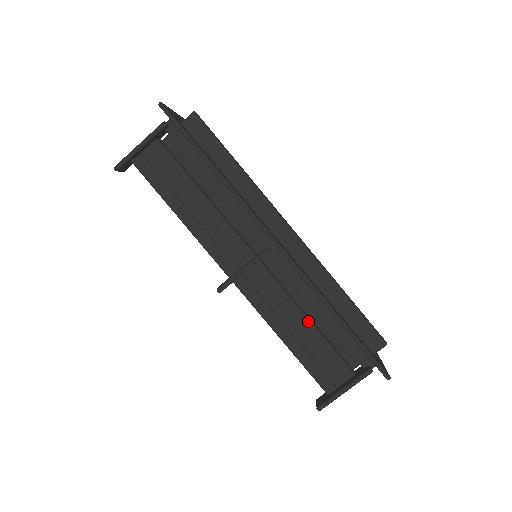
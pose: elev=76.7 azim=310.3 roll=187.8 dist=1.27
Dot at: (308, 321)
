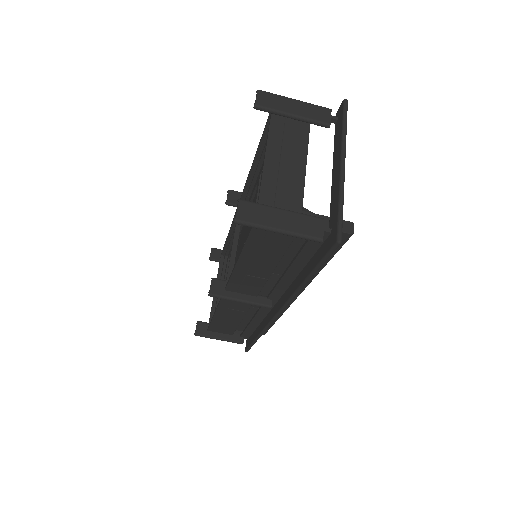
Dot at: (241, 319)
